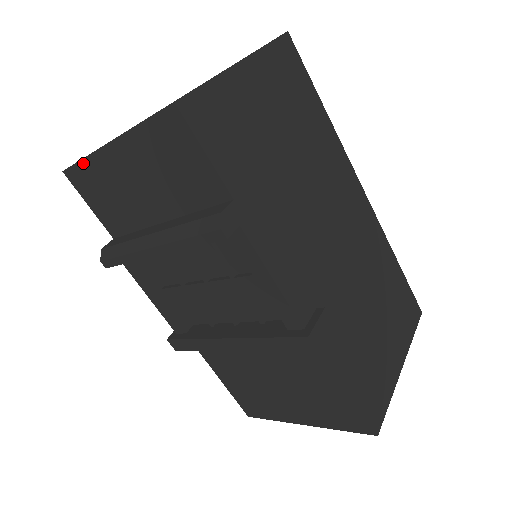
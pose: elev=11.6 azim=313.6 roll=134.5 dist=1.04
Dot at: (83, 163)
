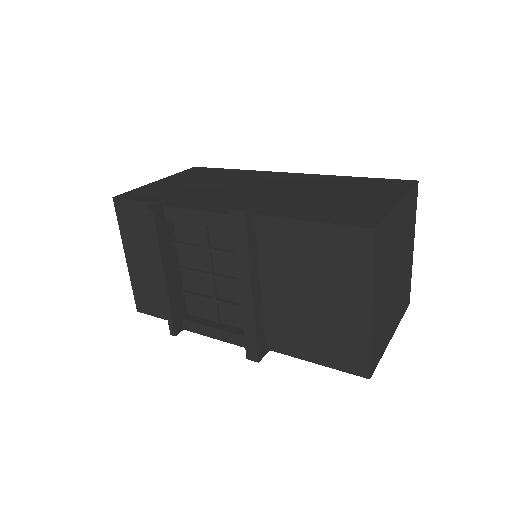
Dot at: (134, 289)
